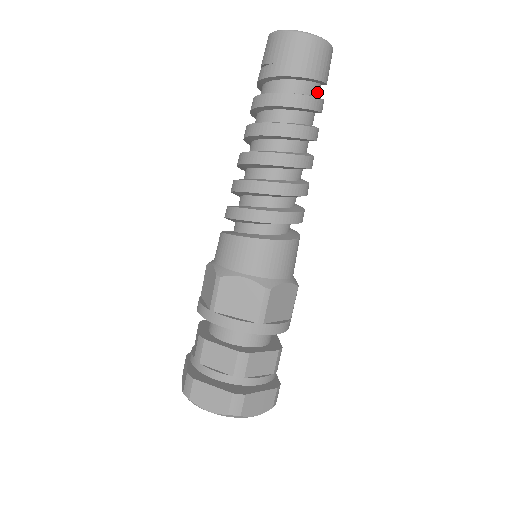
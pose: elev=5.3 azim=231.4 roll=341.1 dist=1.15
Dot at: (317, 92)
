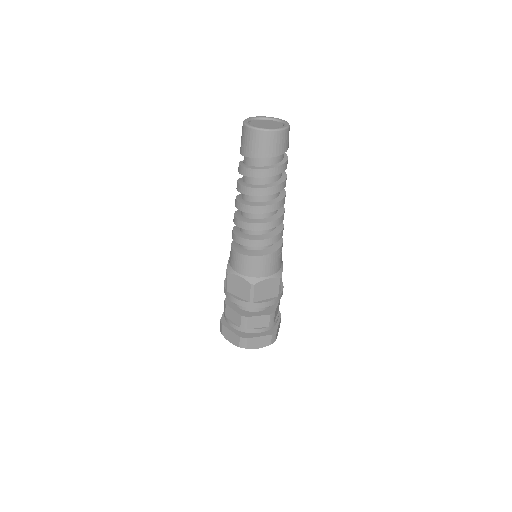
Dot at: (277, 160)
